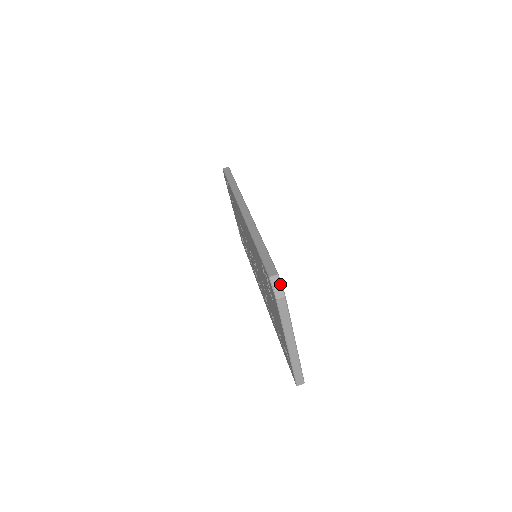
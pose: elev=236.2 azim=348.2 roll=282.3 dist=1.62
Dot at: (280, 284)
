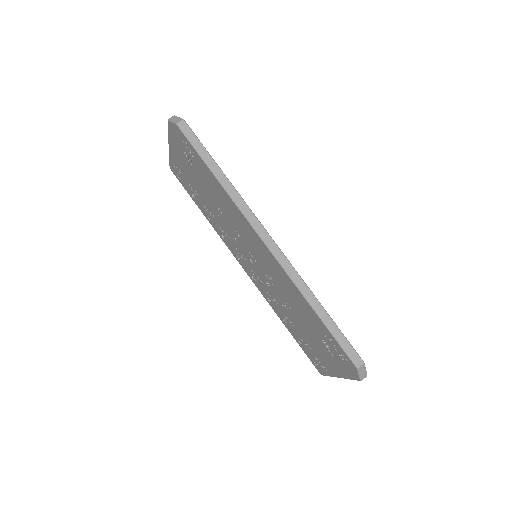
Dot at: (365, 369)
